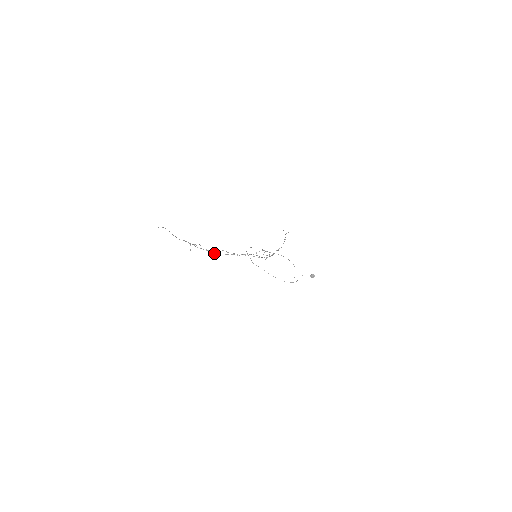
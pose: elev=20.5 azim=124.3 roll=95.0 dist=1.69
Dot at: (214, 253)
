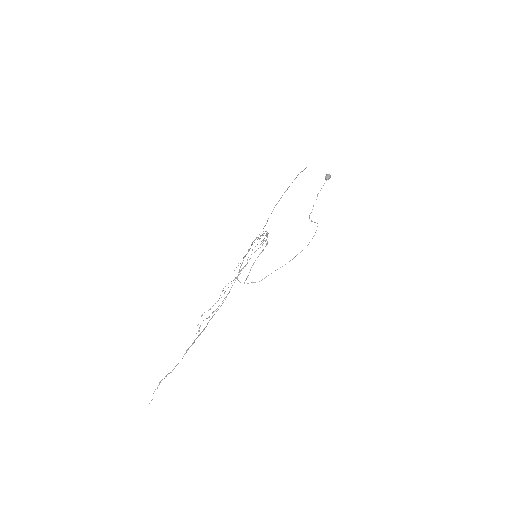
Dot at: occluded
